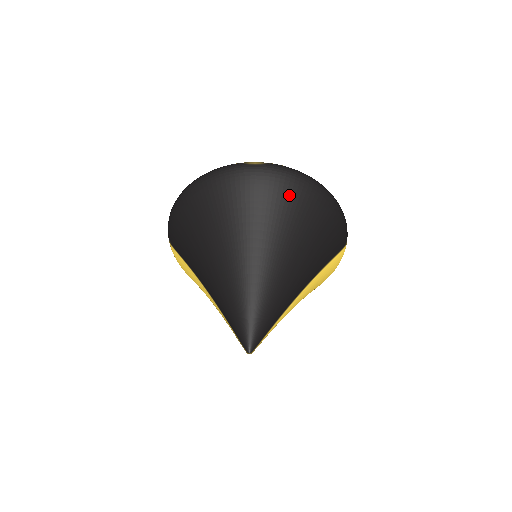
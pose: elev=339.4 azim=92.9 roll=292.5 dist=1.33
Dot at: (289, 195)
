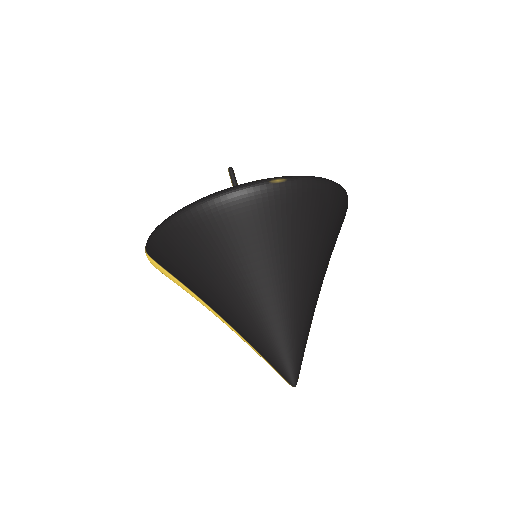
Dot at: (316, 213)
